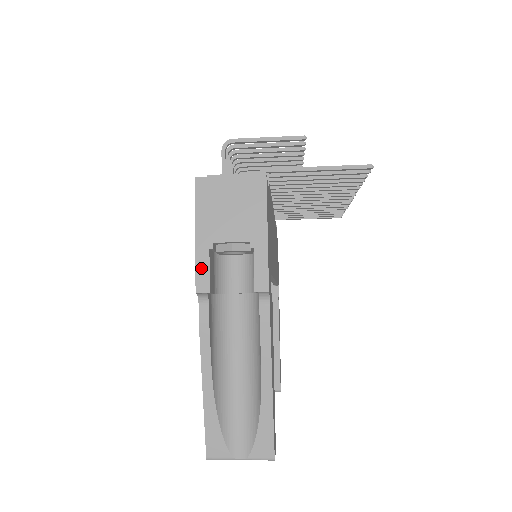
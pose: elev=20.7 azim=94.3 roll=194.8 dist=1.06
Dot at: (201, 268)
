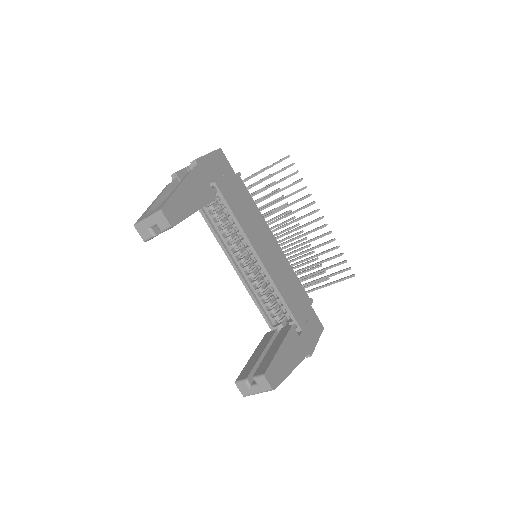
Dot at: (179, 171)
